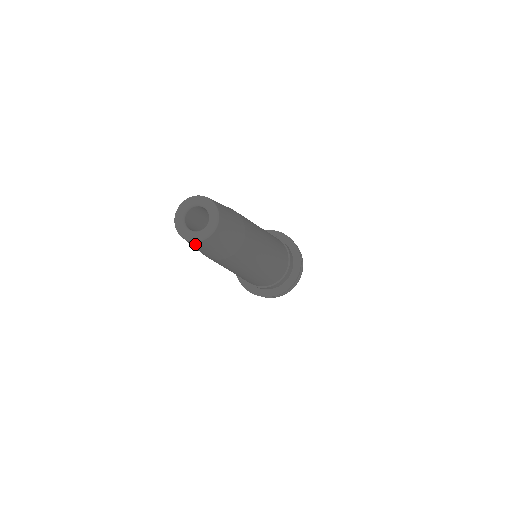
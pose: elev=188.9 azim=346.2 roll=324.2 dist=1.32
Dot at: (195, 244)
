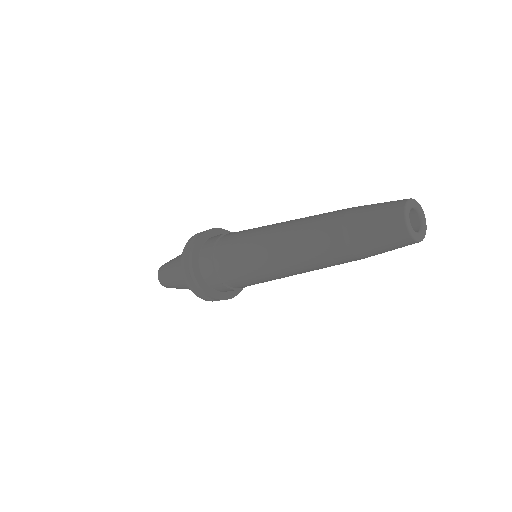
Dot at: occluded
